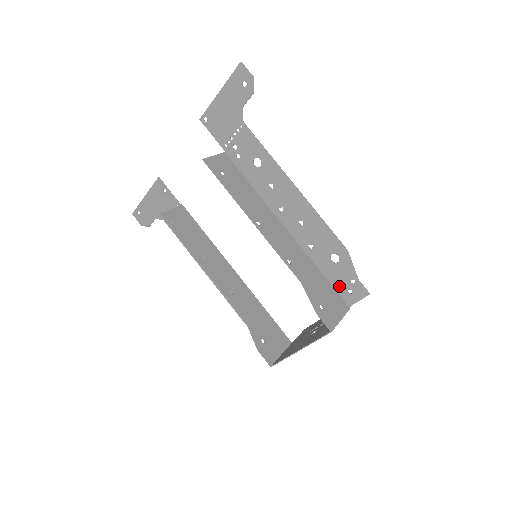
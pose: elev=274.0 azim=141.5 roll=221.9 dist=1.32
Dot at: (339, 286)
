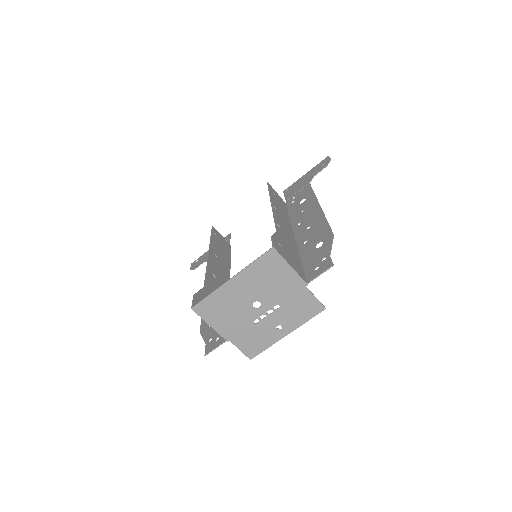
Dot at: (309, 267)
